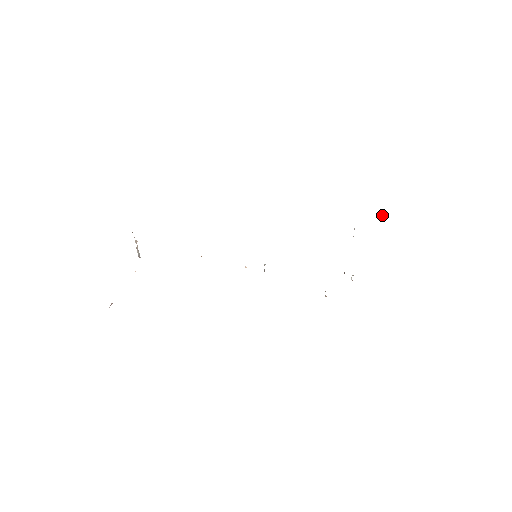
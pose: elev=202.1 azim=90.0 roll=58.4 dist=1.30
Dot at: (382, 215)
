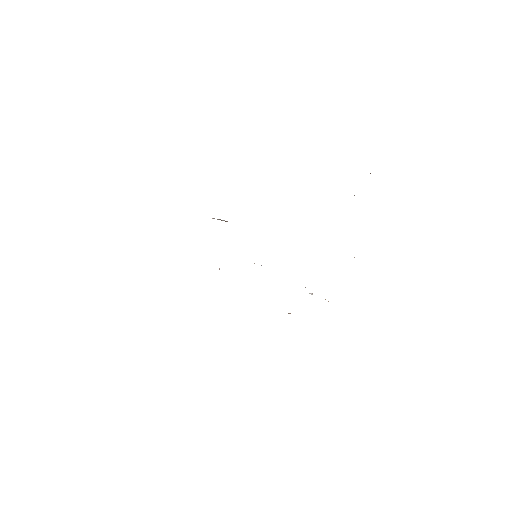
Dot at: occluded
